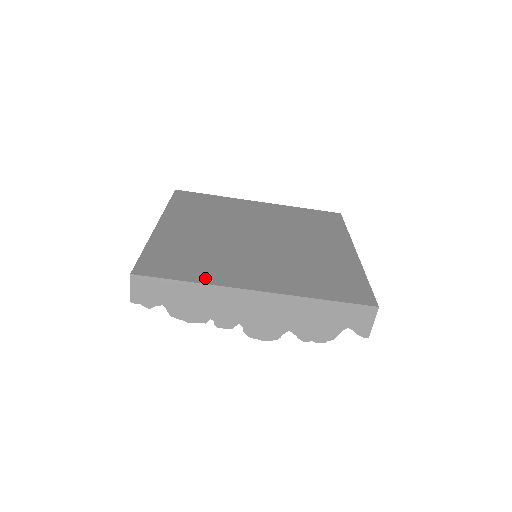
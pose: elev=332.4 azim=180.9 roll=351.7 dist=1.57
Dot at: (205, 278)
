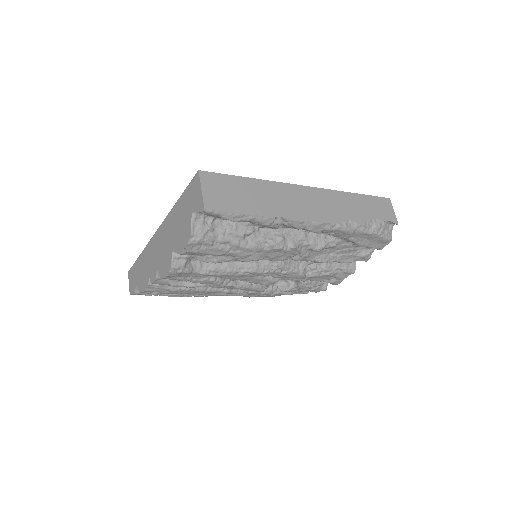
Dot at: occluded
